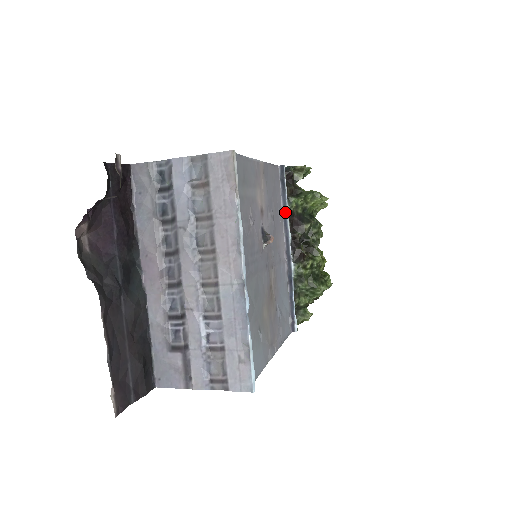
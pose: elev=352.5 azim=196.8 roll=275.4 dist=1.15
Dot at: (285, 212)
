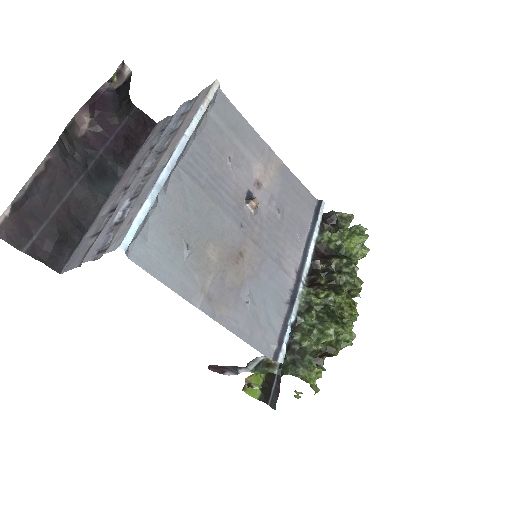
Dot at: (310, 237)
